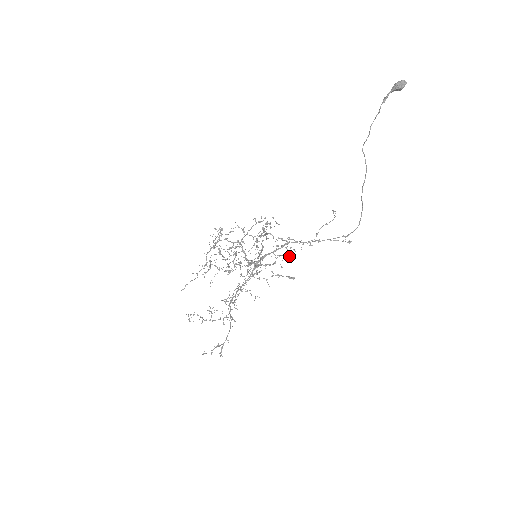
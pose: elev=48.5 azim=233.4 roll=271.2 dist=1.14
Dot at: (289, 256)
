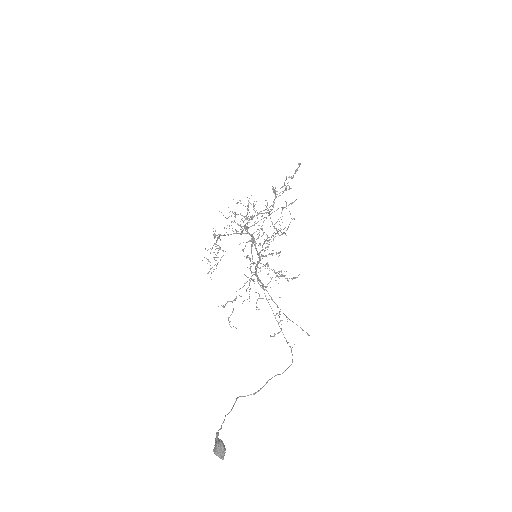
Dot at: (281, 275)
